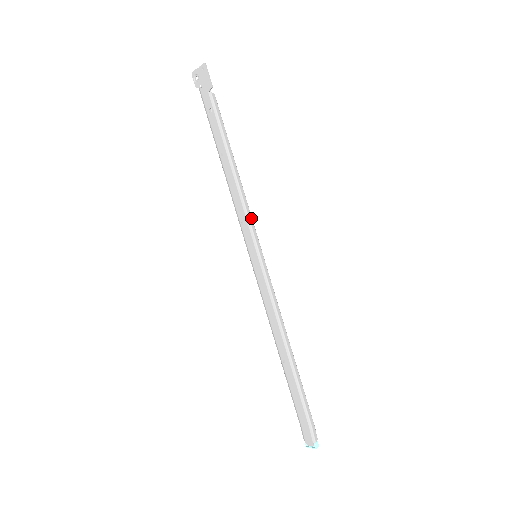
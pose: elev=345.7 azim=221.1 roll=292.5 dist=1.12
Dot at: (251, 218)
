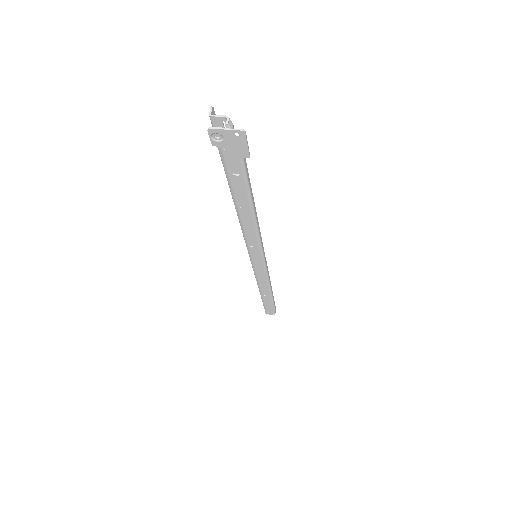
Dot at: occluded
